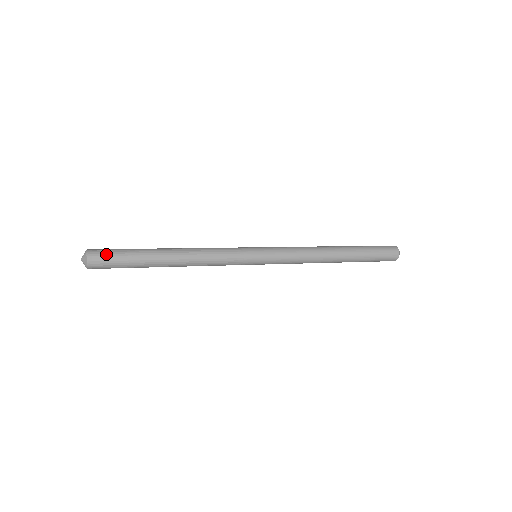
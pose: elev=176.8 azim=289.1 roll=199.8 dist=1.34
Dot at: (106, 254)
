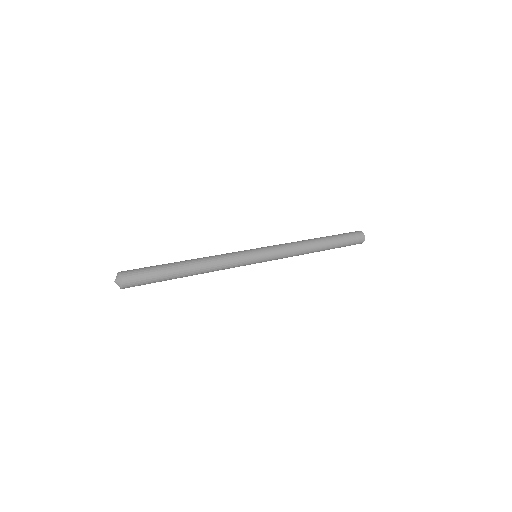
Dot at: (137, 275)
